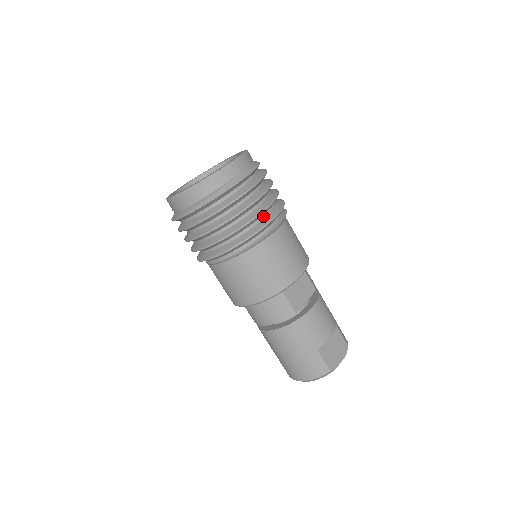
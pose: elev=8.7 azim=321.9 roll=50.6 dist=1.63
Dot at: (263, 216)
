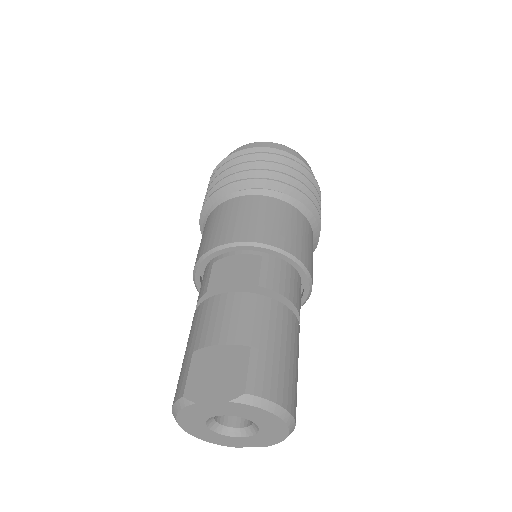
Dot at: occluded
